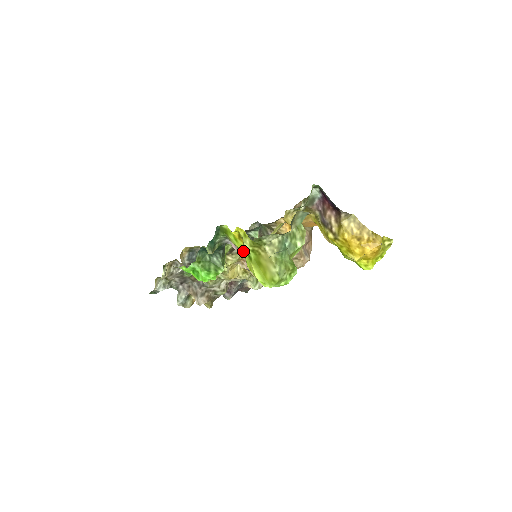
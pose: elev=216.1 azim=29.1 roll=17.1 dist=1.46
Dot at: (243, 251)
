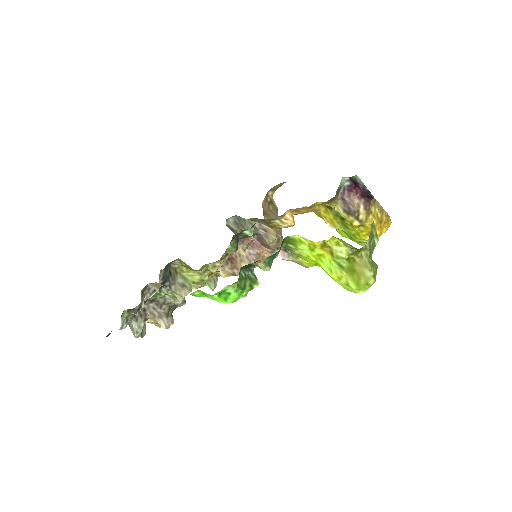
Dot at: (316, 260)
